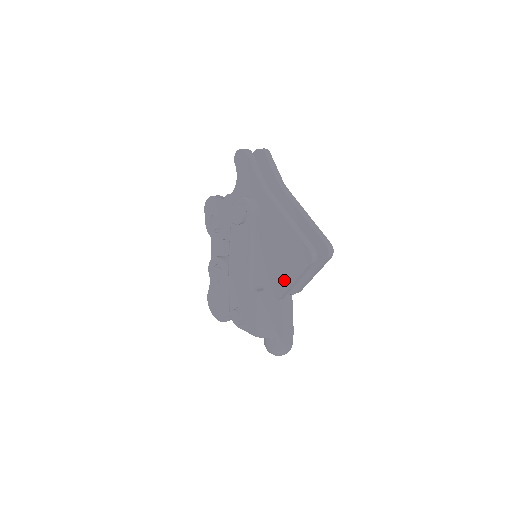
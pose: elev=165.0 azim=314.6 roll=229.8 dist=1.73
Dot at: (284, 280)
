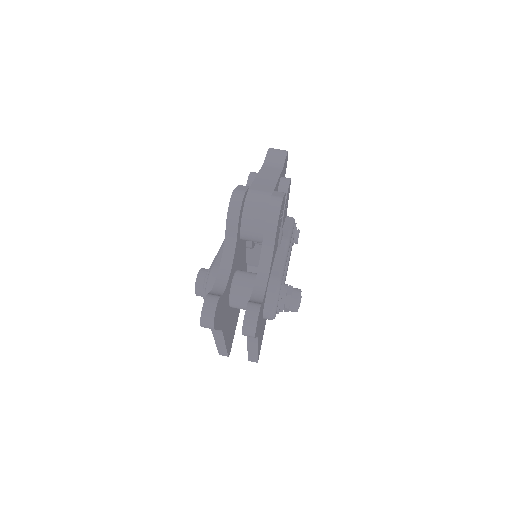
Dot at: occluded
